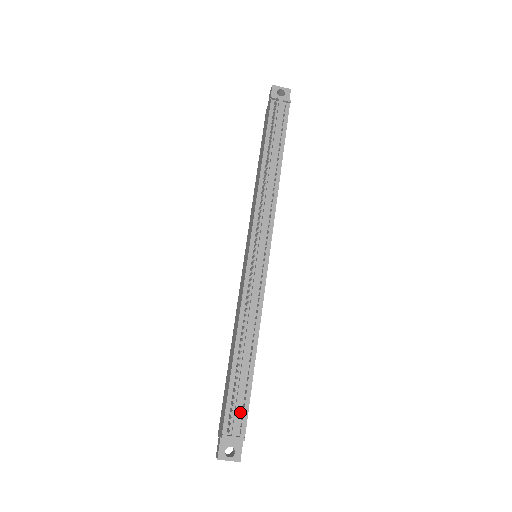
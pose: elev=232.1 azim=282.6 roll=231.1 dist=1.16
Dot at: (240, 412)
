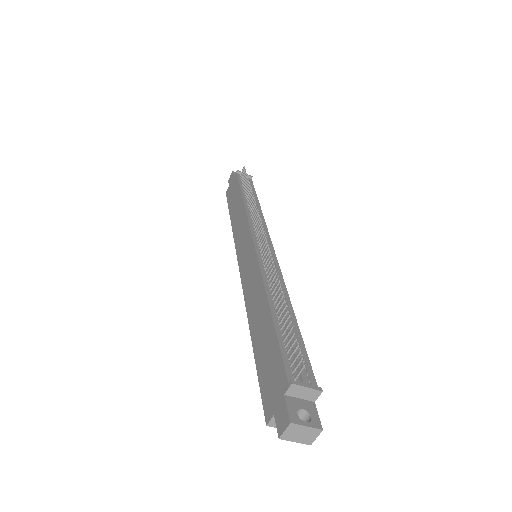
Dot at: (301, 363)
